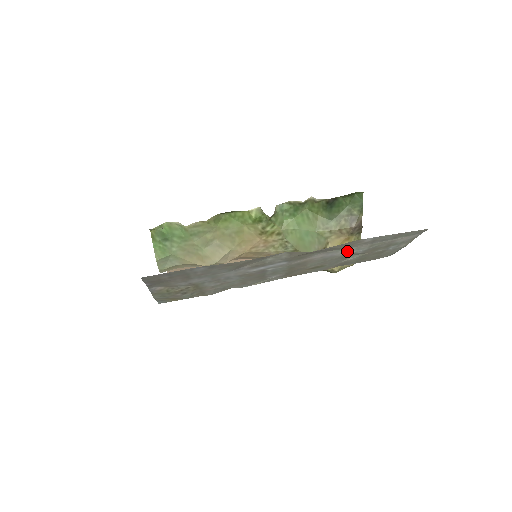
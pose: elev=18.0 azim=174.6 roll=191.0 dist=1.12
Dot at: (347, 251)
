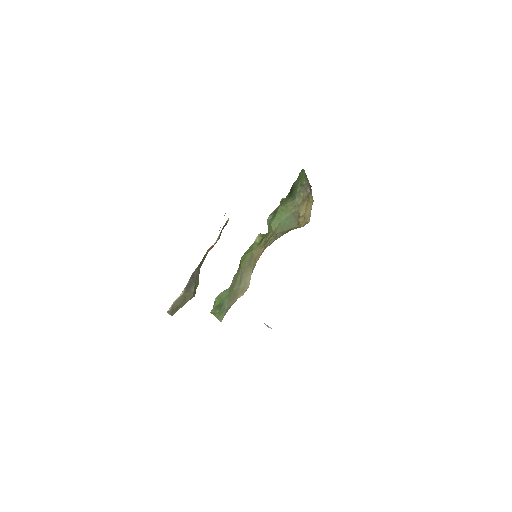
Dot at: occluded
